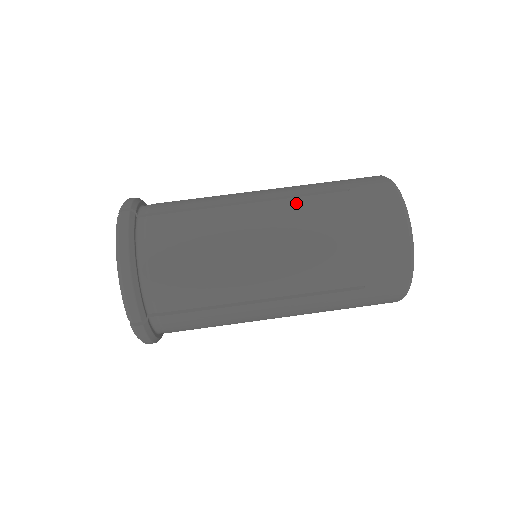
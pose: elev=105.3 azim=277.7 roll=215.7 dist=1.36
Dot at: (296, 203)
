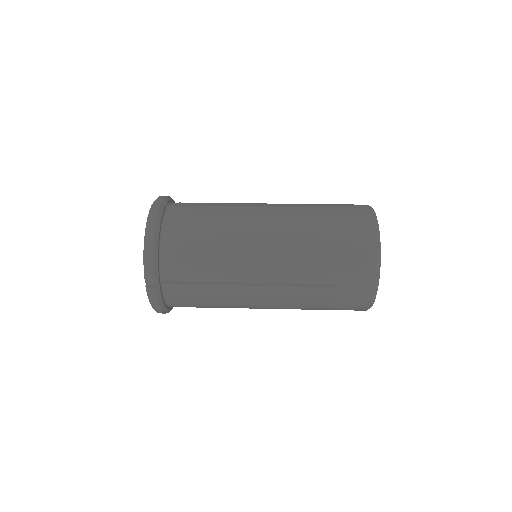
Dot at: (291, 212)
